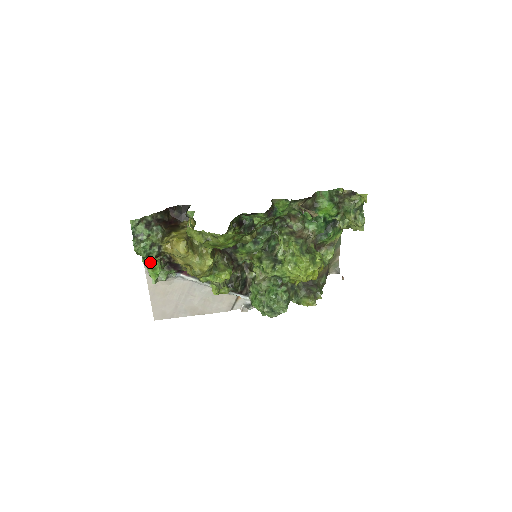
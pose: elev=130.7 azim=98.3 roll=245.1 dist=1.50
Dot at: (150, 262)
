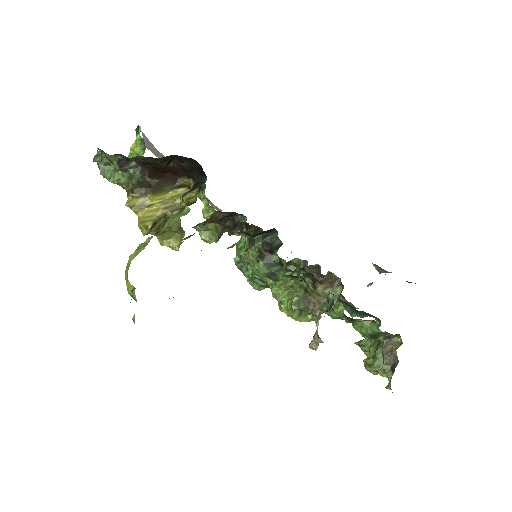
Dot at: (139, 146)
